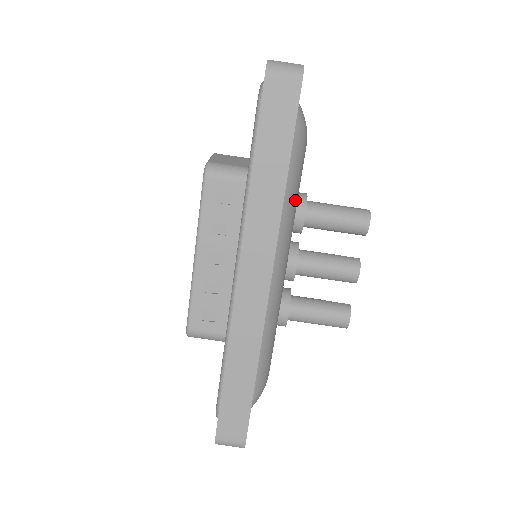
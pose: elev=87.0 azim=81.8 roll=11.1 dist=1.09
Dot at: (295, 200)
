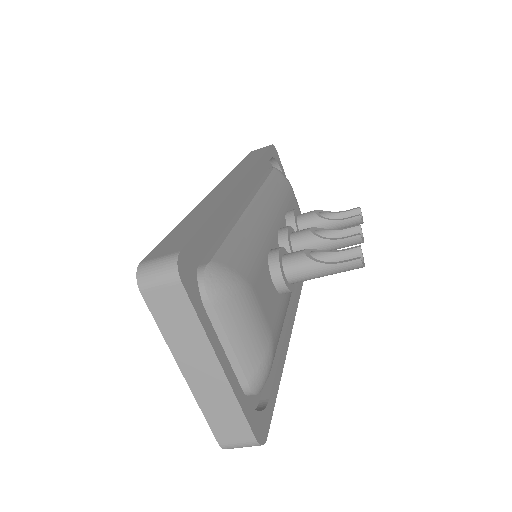
Dot at: (284, 316)
